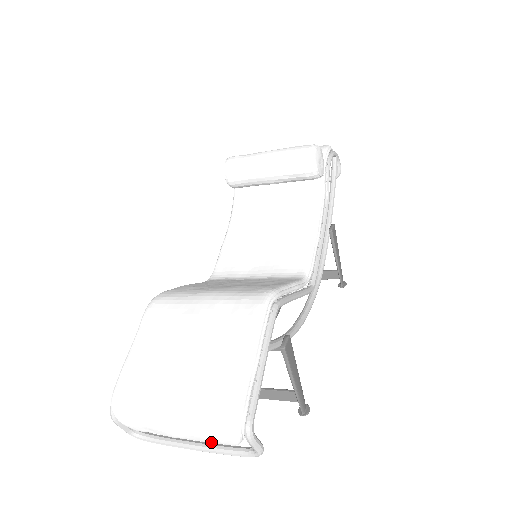
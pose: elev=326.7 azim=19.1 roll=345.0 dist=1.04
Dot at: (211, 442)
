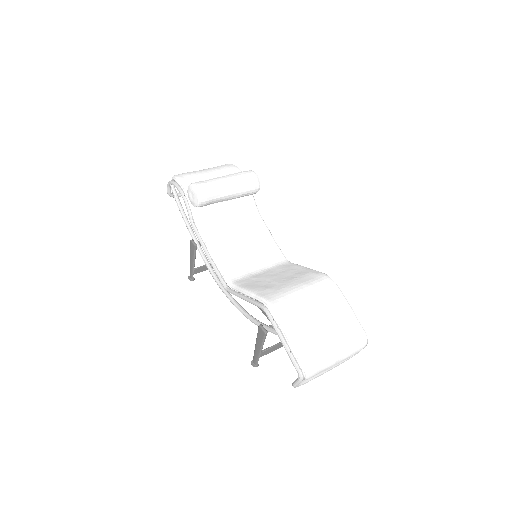
Dot at: occluded
